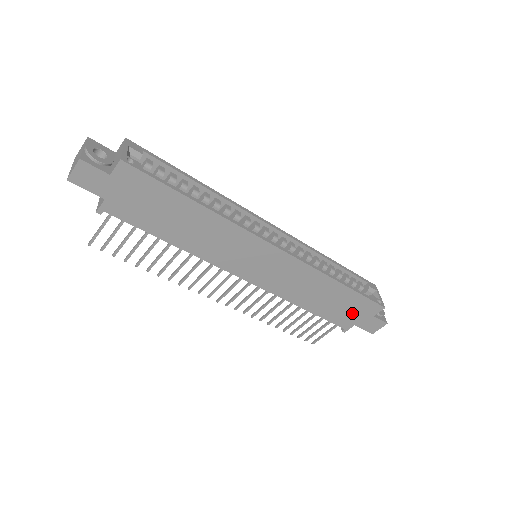
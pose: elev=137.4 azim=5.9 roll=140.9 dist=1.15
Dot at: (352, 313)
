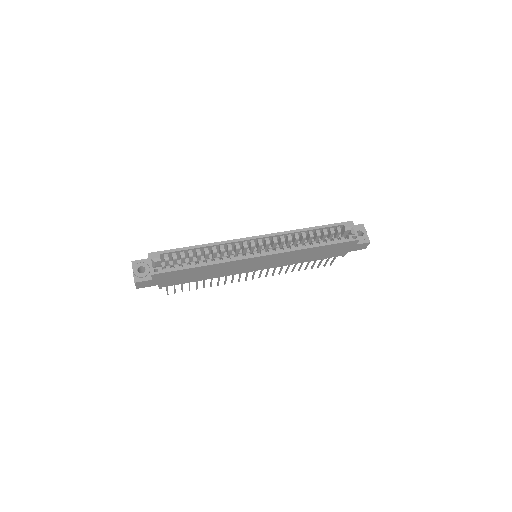
Dot at: (339, 250)
